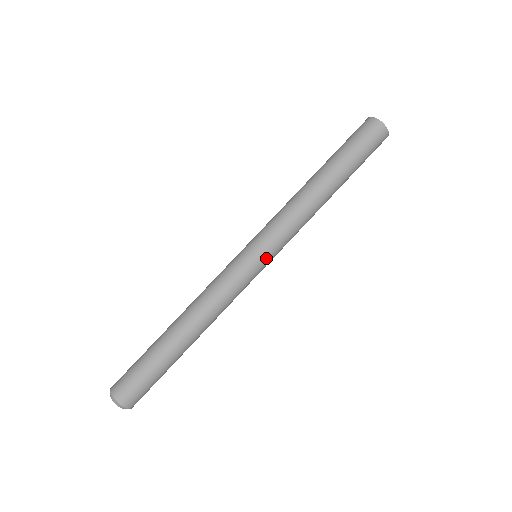
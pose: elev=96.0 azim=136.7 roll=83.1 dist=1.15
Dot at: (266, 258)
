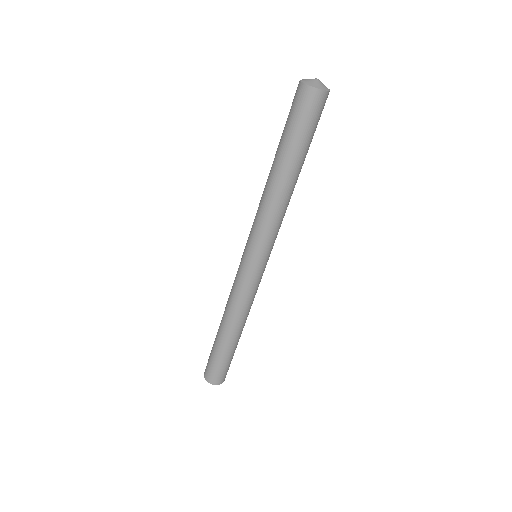
Dot at: occluded
